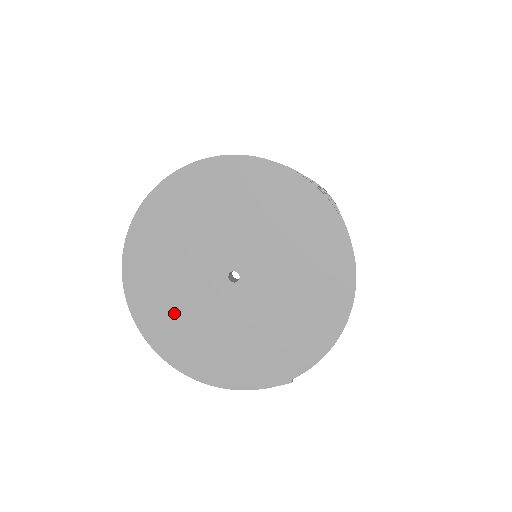
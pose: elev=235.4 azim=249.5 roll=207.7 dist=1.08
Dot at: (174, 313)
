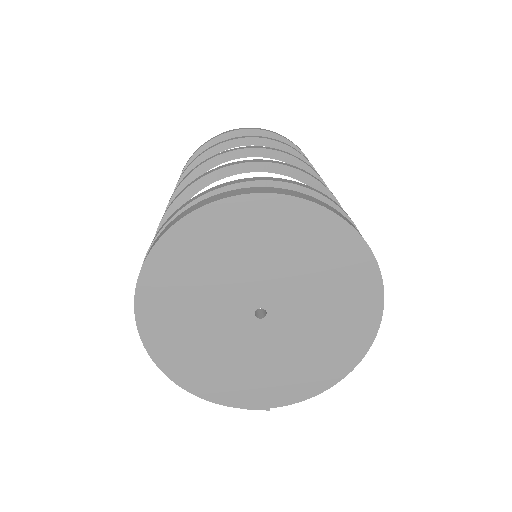
Dot at: (183, 325)
